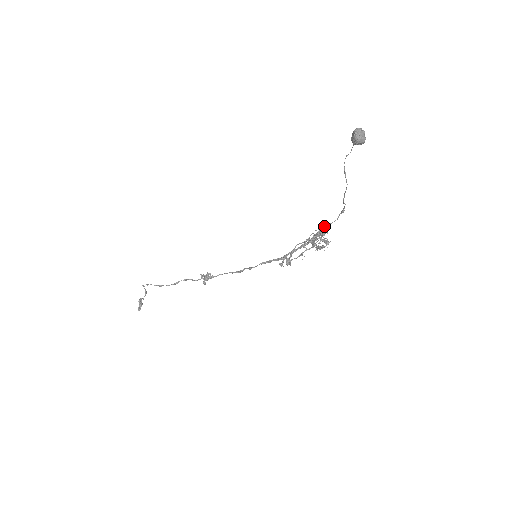
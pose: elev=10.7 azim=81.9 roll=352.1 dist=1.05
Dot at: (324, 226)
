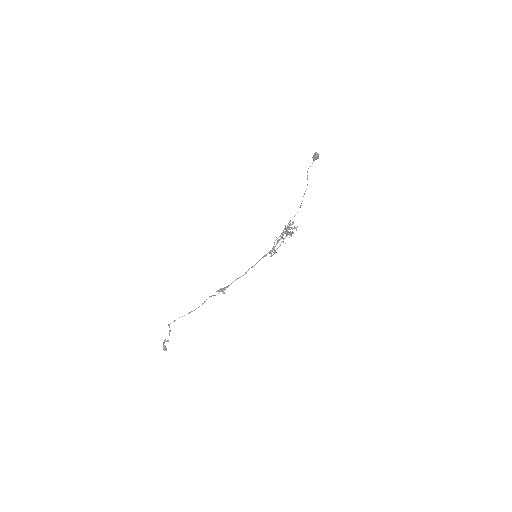
Dot at: (289, 221)
